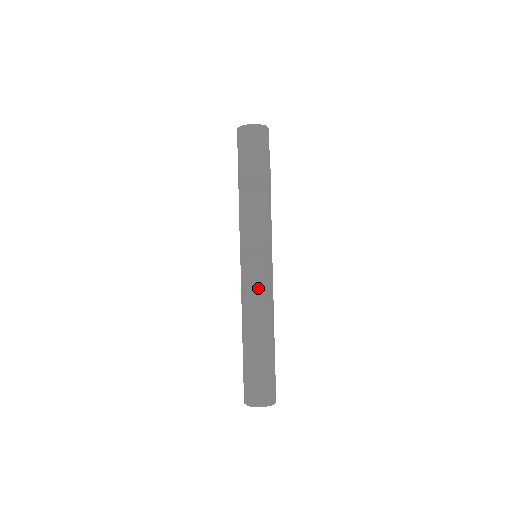
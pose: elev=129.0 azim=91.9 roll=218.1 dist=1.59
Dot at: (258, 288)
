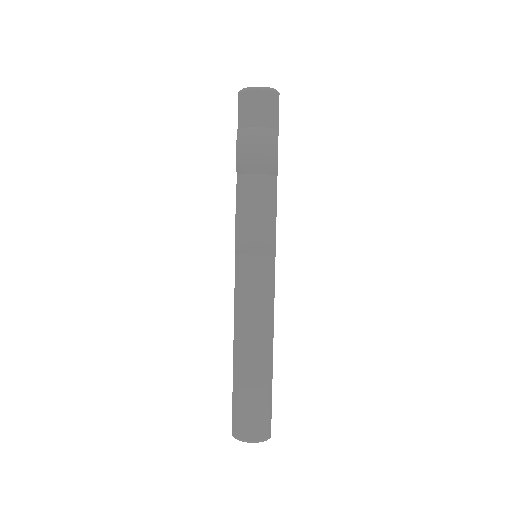
Dot at: (255, 298)
